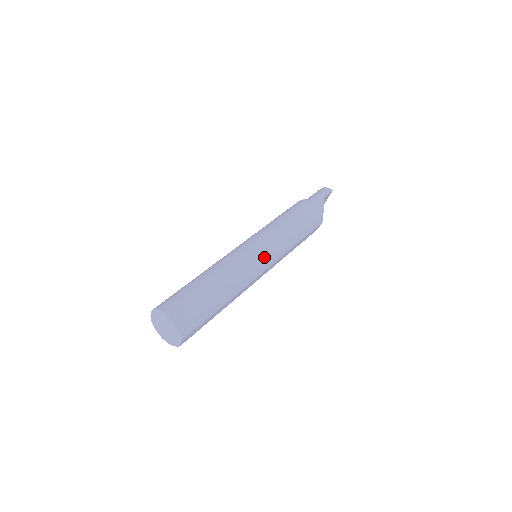
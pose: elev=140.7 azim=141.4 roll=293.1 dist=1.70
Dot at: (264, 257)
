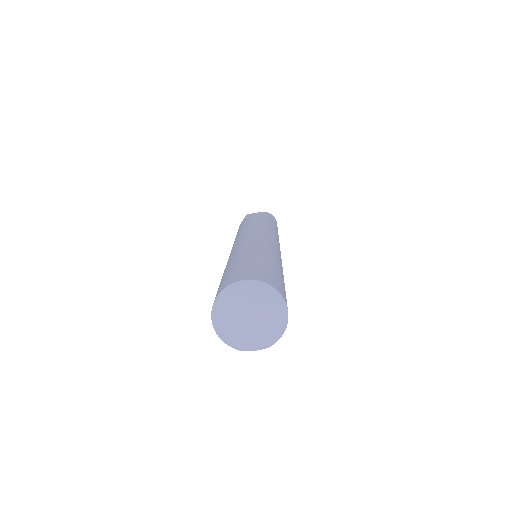
Dot at: occluded
